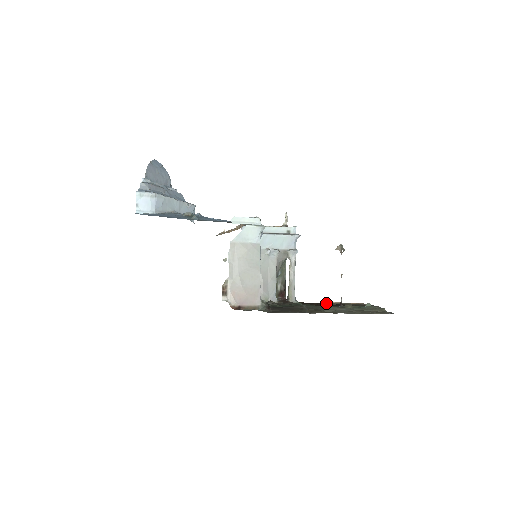
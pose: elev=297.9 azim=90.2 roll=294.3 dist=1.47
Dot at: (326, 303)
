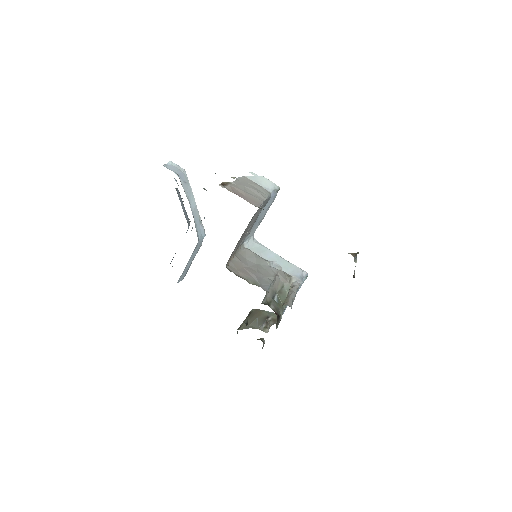
Dot at: occluded
